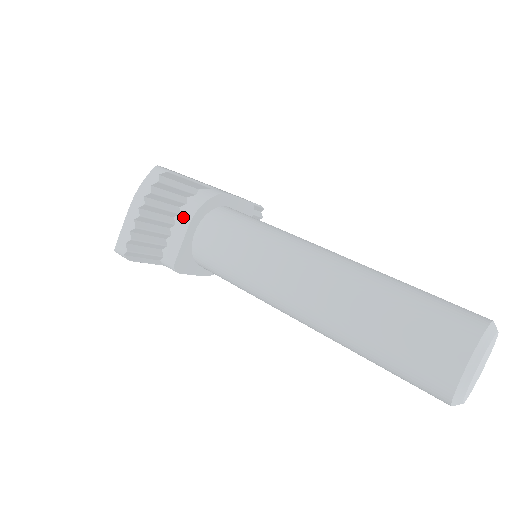
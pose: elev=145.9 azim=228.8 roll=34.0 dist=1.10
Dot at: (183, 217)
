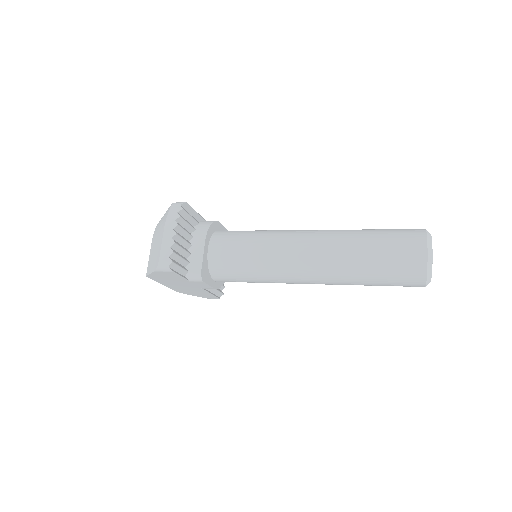
Dot at: (197, 238)
